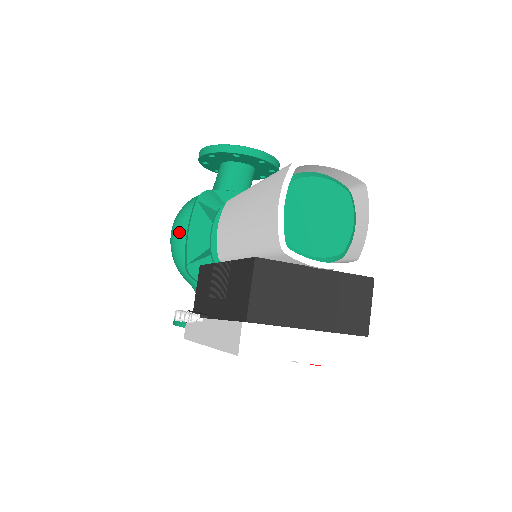
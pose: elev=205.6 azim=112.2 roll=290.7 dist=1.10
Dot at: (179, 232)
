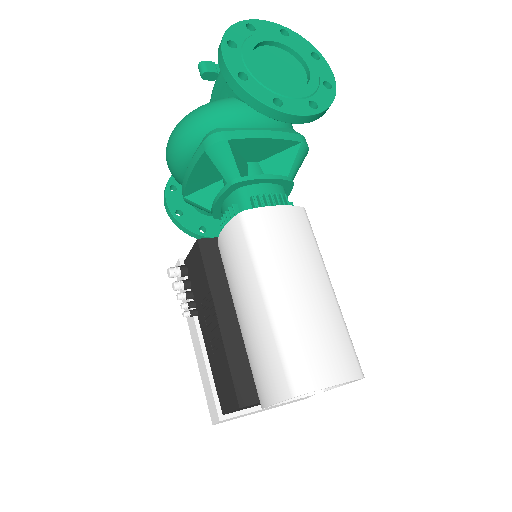
Dot at: (178, 163)
